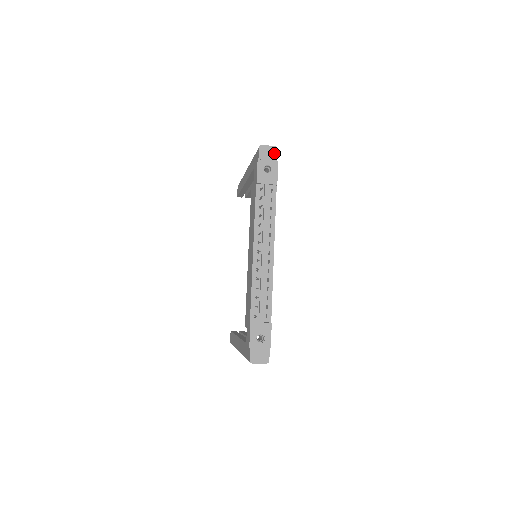
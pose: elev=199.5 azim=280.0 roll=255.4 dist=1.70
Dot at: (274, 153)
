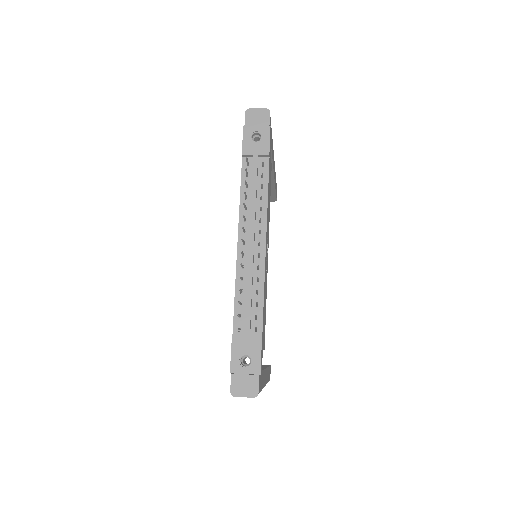
Dot at: (265, 117)
